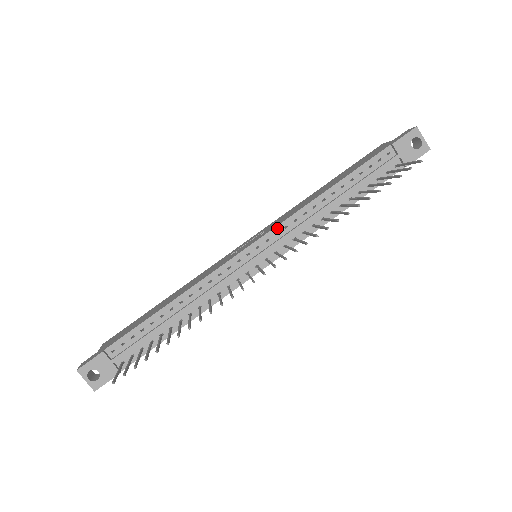
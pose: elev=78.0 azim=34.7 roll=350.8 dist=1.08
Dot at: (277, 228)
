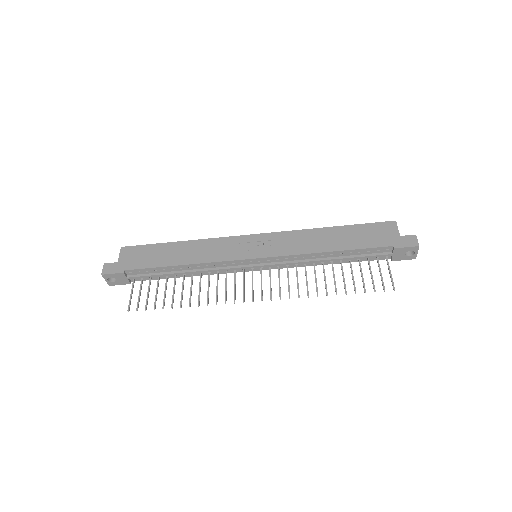
Dot at: (280, 257)
